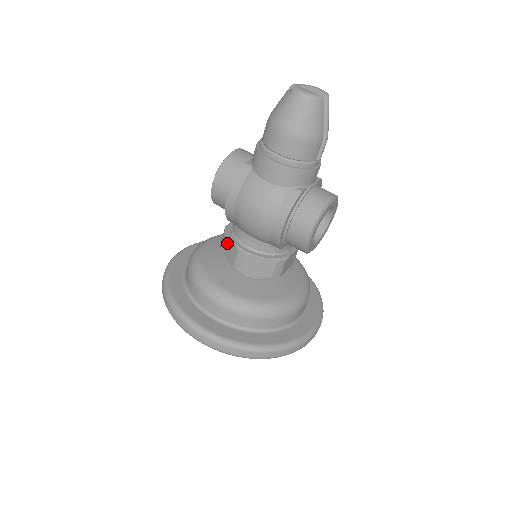
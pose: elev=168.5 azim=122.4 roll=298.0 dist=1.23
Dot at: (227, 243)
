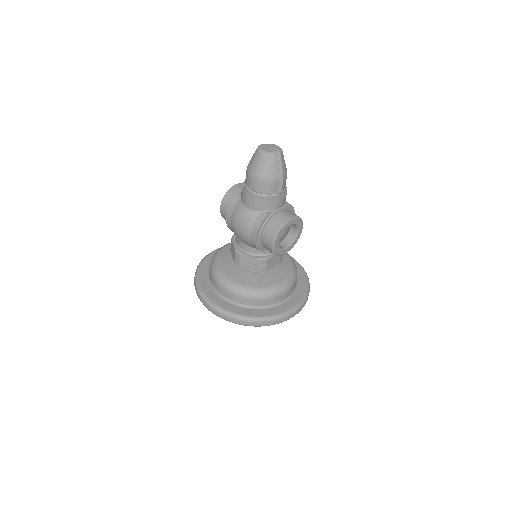
Dot at: (232, 246)
